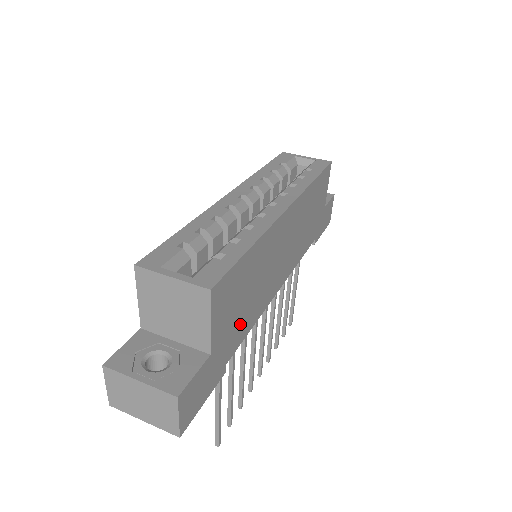
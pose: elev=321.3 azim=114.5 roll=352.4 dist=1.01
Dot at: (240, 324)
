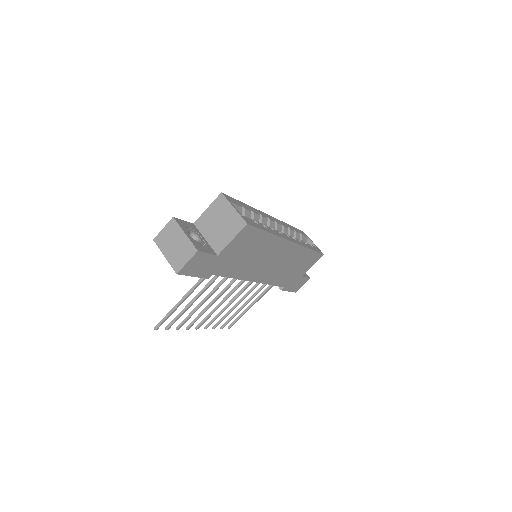
Dot at: (233, 265)
